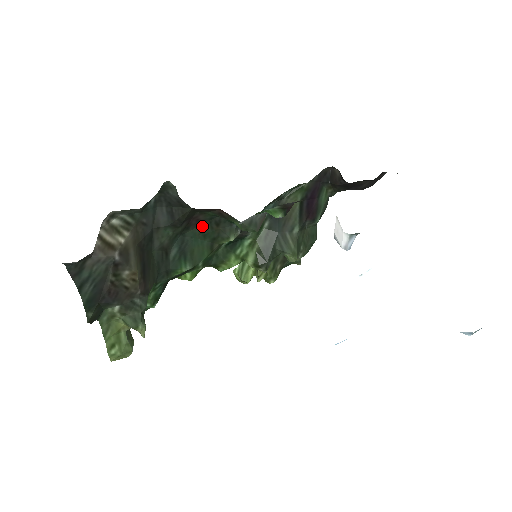
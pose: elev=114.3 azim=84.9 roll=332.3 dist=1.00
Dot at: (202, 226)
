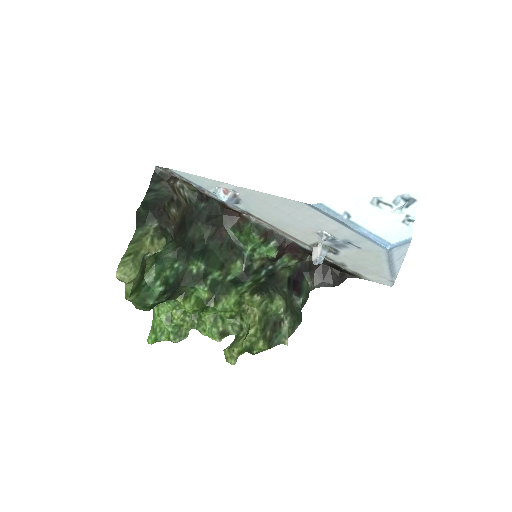
Dot at: (222, 244)
